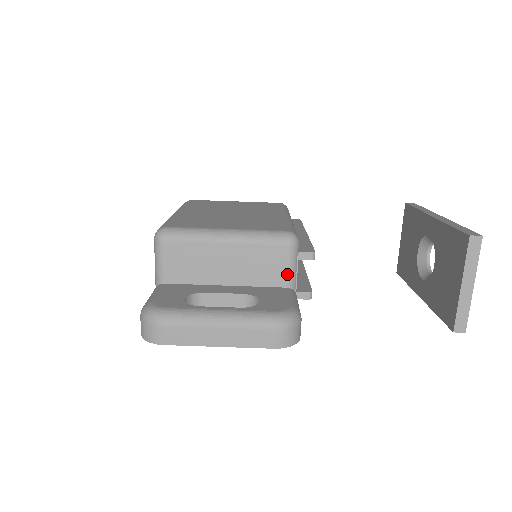
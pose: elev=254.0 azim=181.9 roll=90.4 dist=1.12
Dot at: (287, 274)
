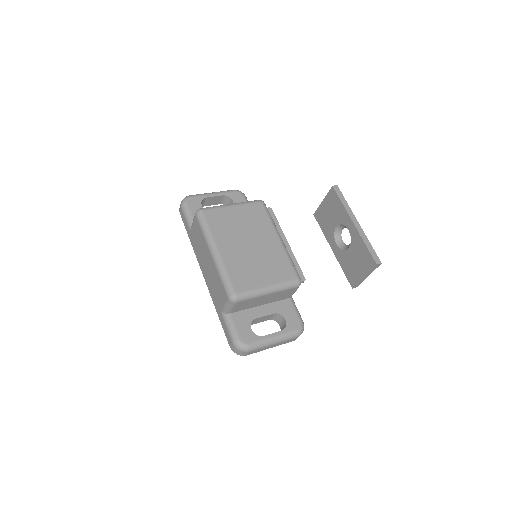
Dot at: (292, 294)
